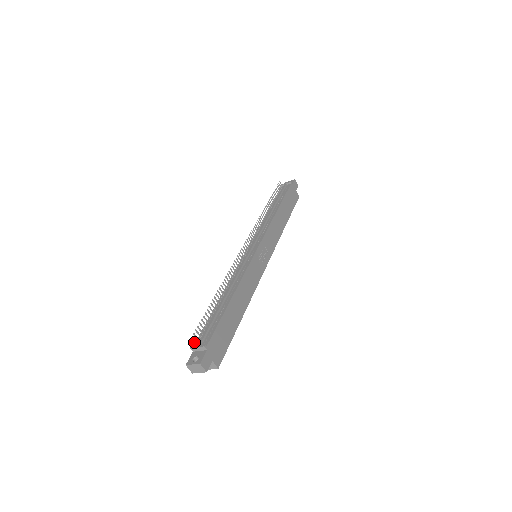
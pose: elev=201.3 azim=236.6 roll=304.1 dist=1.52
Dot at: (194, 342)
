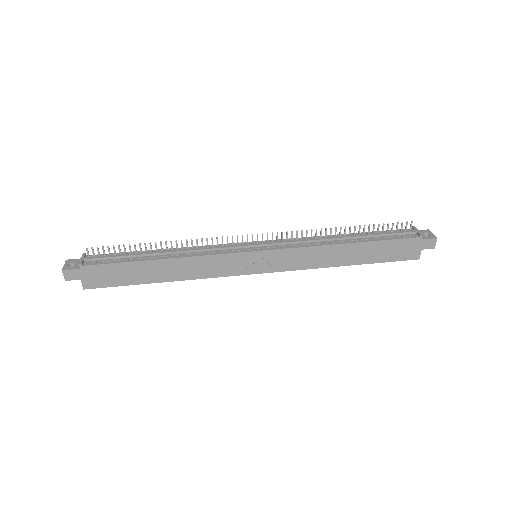
Dot at: (88, 253)
